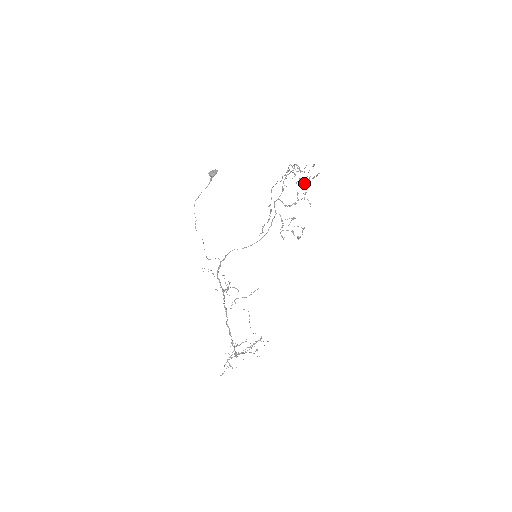
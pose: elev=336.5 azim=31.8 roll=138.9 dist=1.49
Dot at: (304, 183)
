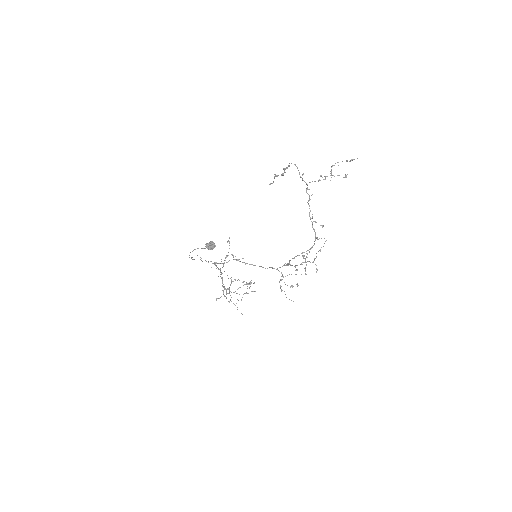
Dot at: occluded
